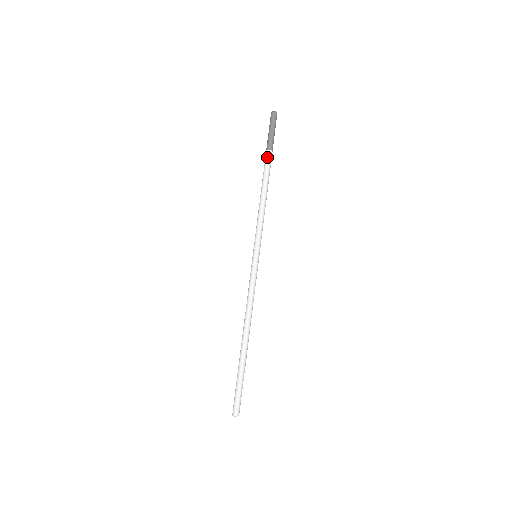
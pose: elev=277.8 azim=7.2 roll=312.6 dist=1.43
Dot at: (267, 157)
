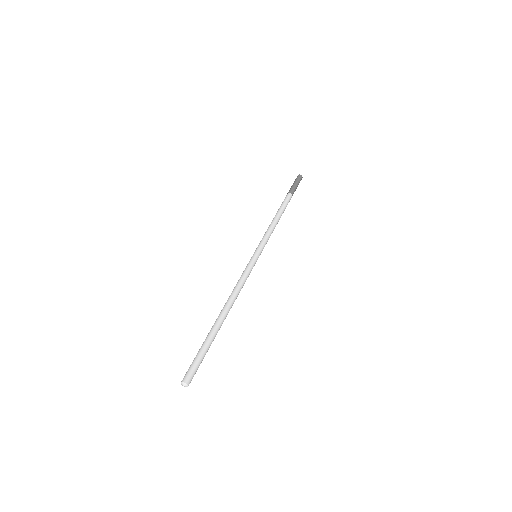
Dot at: (286, 197)
